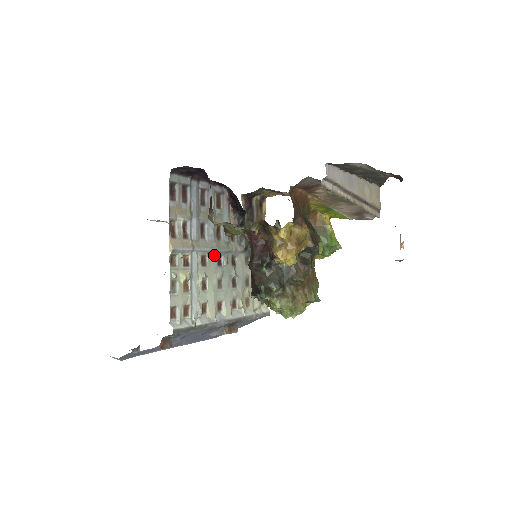
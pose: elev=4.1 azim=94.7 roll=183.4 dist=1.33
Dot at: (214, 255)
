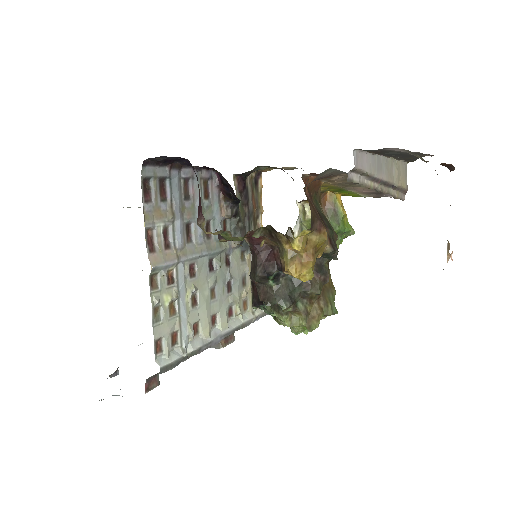
Dot at: (204, 260)
